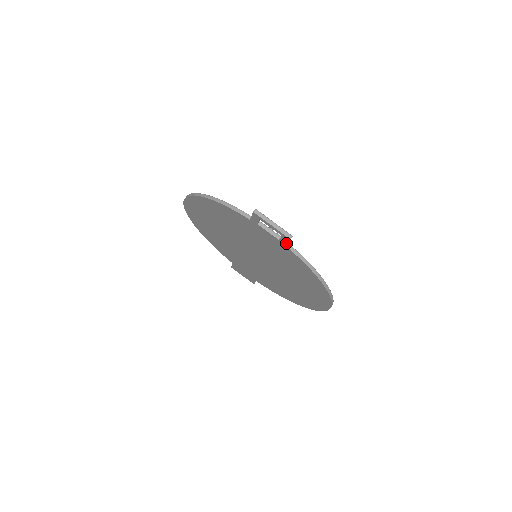
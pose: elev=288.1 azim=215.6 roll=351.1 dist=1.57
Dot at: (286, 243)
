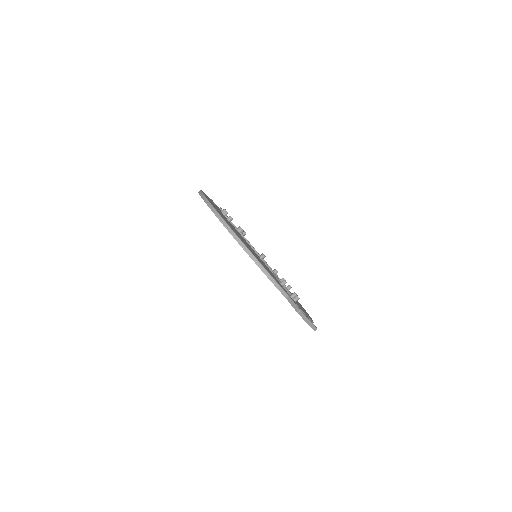
Dot at: occluded
